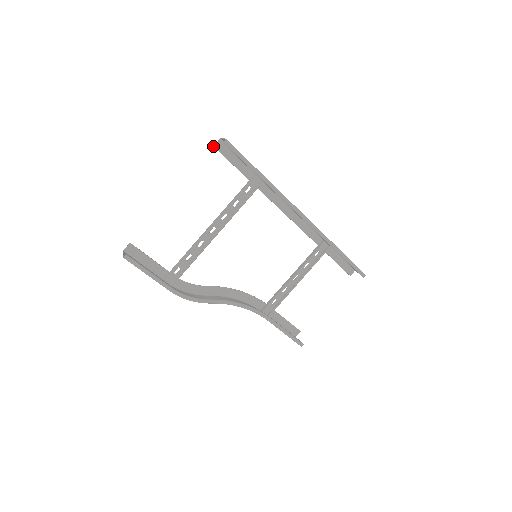
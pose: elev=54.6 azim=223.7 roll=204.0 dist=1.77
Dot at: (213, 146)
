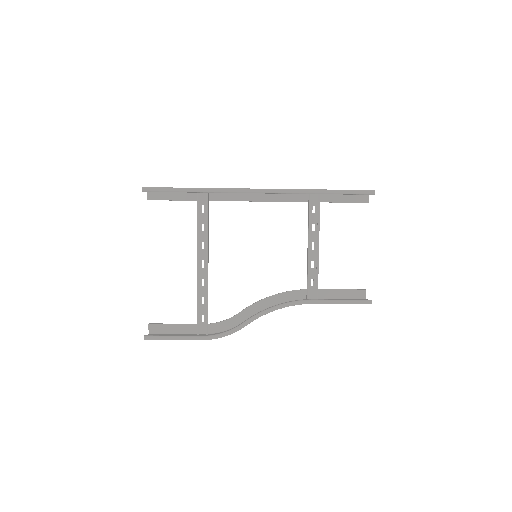
Dot at: occluded
